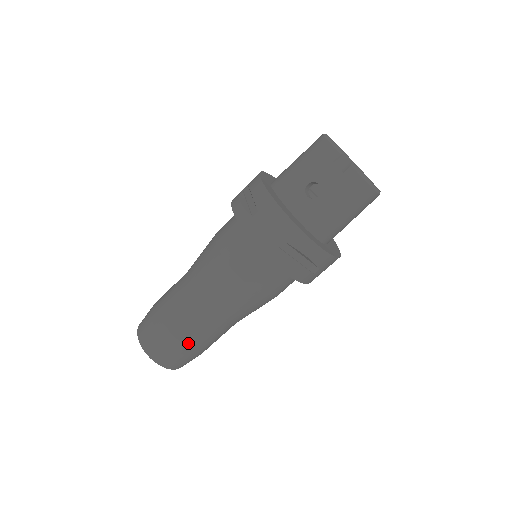
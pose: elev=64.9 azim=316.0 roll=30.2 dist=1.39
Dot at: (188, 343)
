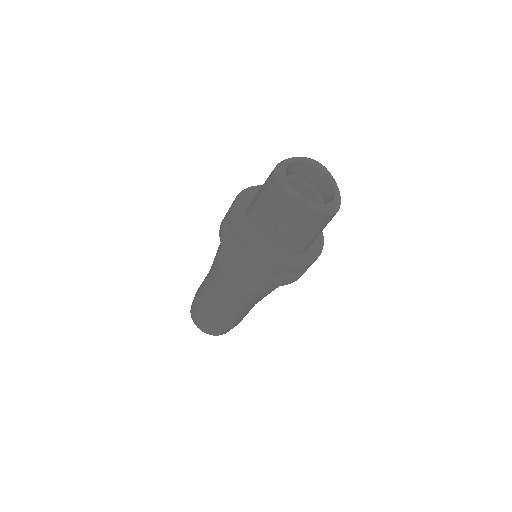
Dot at: (232, 323)
